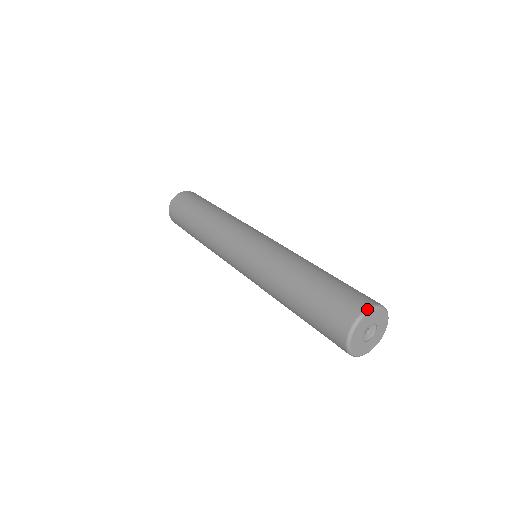
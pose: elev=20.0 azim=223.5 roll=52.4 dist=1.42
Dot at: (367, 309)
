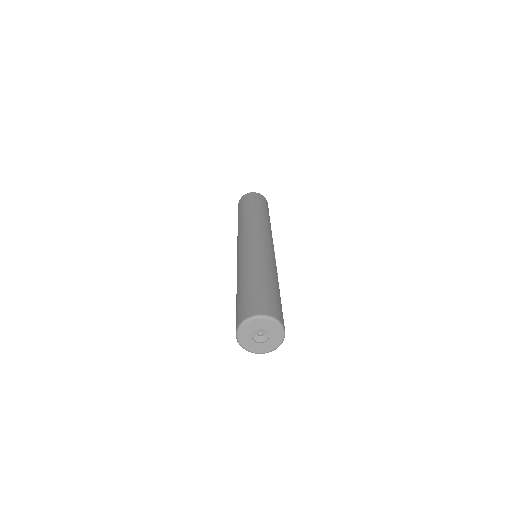
Dot at: (255, 315)
